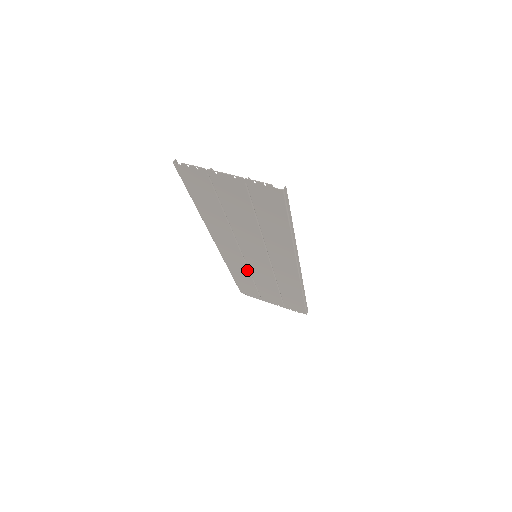
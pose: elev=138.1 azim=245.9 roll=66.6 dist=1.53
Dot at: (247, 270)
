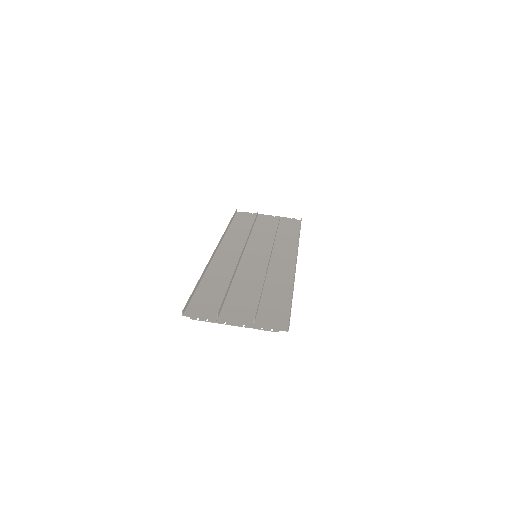
Dot at: occluded
